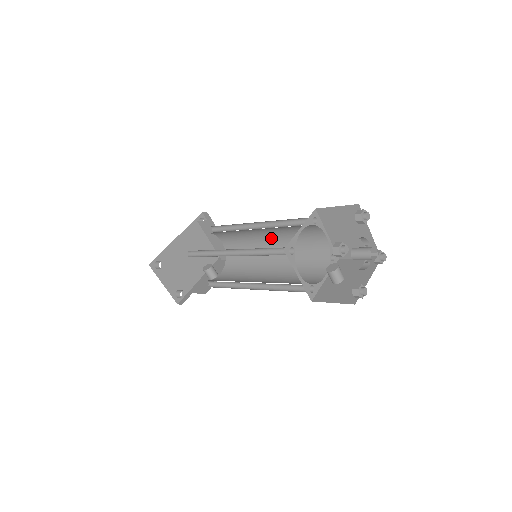
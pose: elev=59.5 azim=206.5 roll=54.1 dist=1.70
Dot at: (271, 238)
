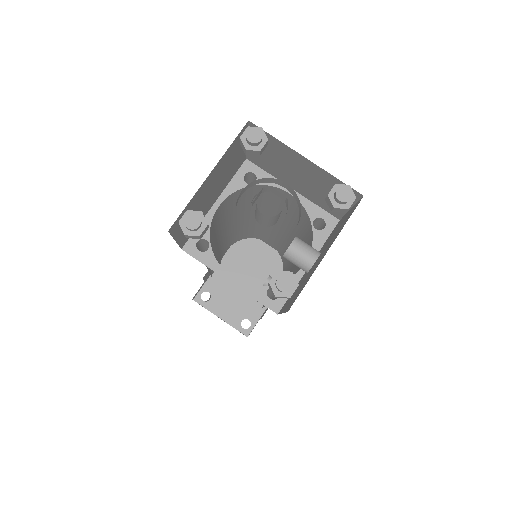
Dot at: occluded
